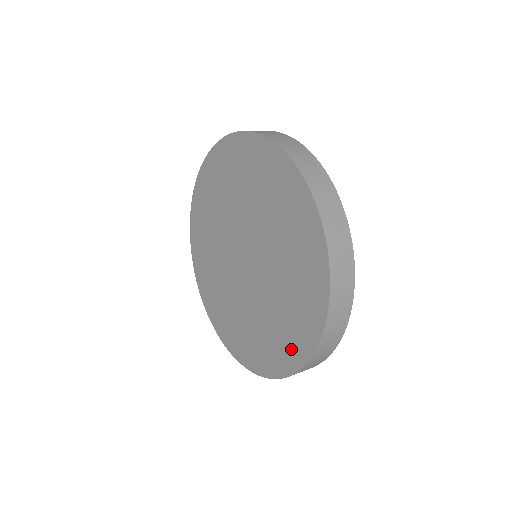
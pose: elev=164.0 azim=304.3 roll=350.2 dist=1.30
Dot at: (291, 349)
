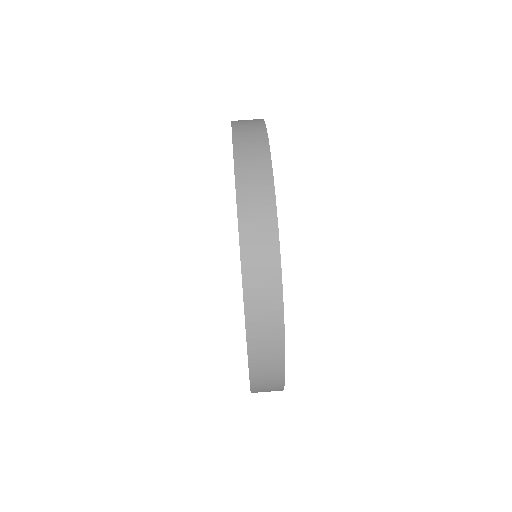
Dot at: occluded
